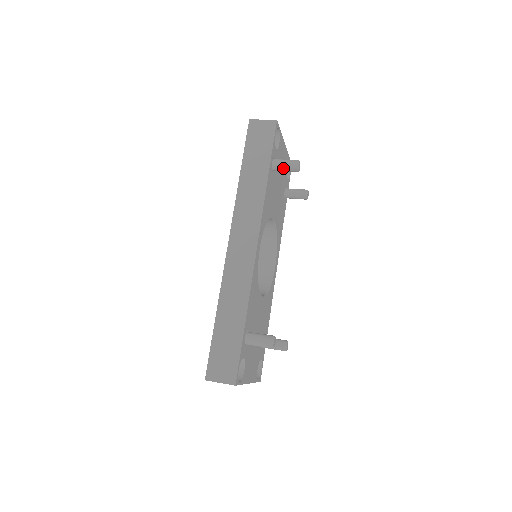
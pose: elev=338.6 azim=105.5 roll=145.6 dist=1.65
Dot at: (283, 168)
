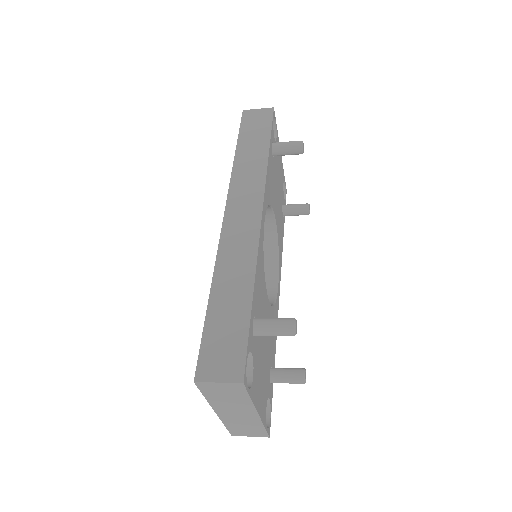
Dot at: (285, 149)
